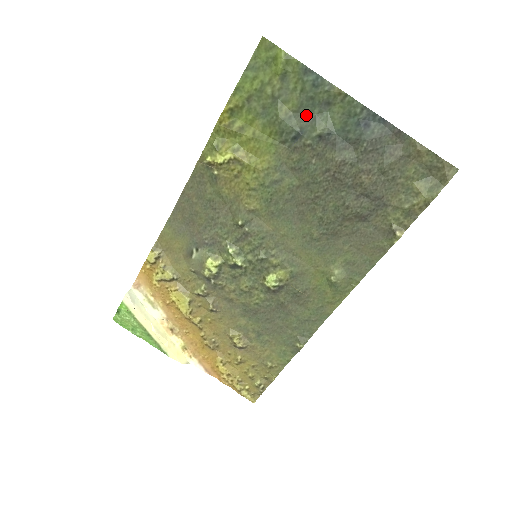
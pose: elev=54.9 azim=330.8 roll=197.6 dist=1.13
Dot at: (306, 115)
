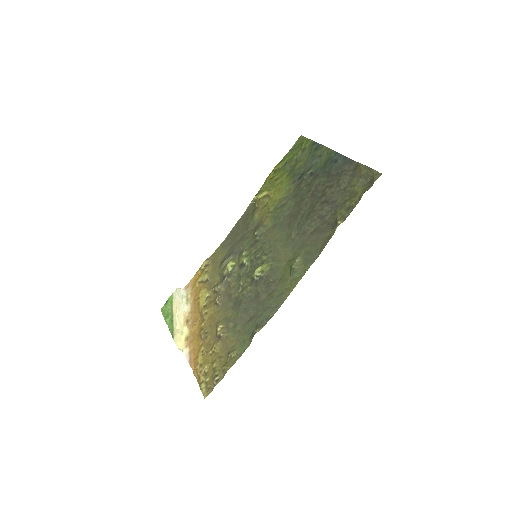
Dot at: (309, 165)
